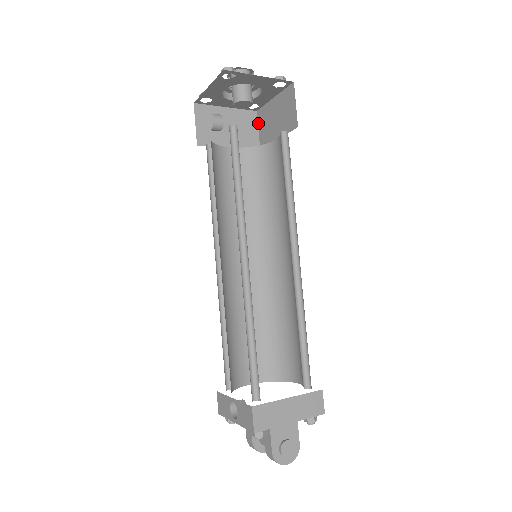
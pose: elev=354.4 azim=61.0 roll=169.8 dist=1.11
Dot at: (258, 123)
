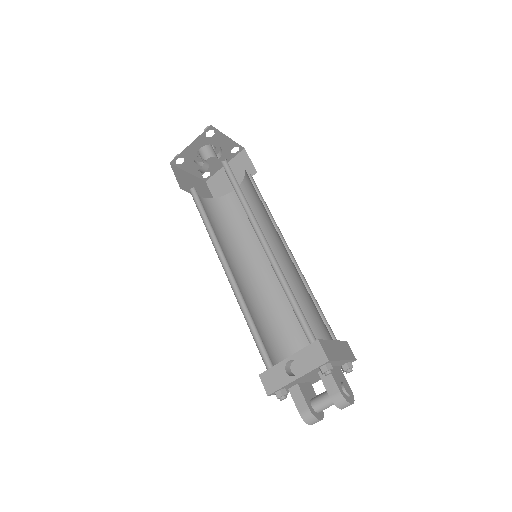
Dot at: (209, 188)
